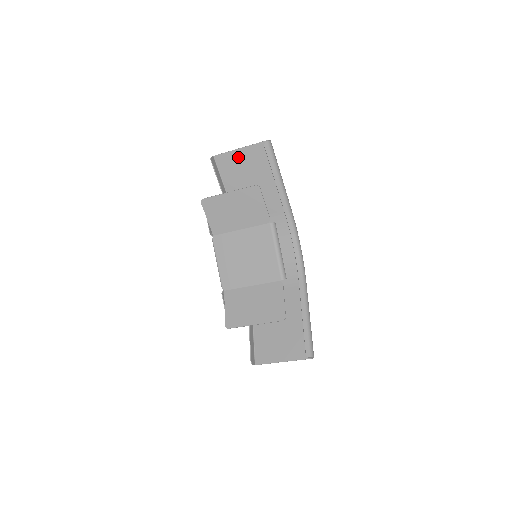
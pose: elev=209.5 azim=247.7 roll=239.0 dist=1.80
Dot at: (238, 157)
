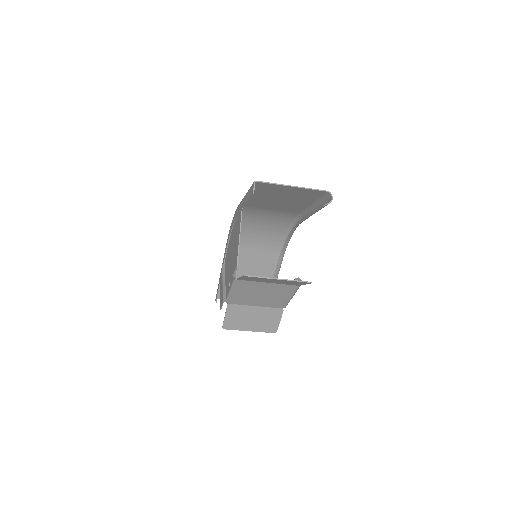
Dot at: (284, 189)
